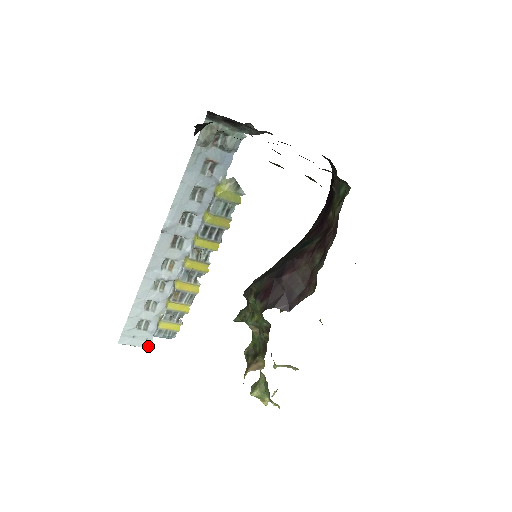
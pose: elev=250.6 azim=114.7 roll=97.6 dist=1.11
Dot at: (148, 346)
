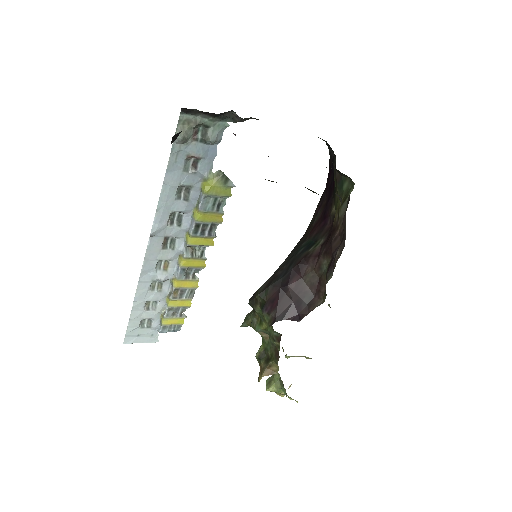
Dot at: (154, 341)
